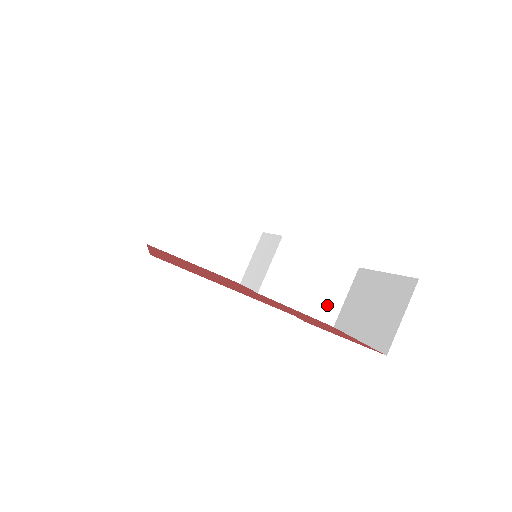
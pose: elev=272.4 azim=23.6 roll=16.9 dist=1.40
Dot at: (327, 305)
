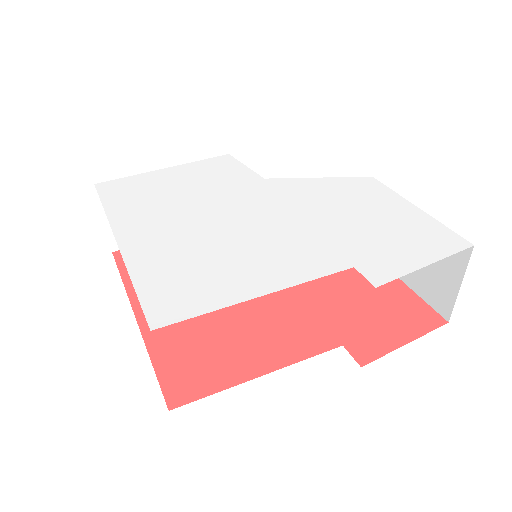
Dot at: occluded
